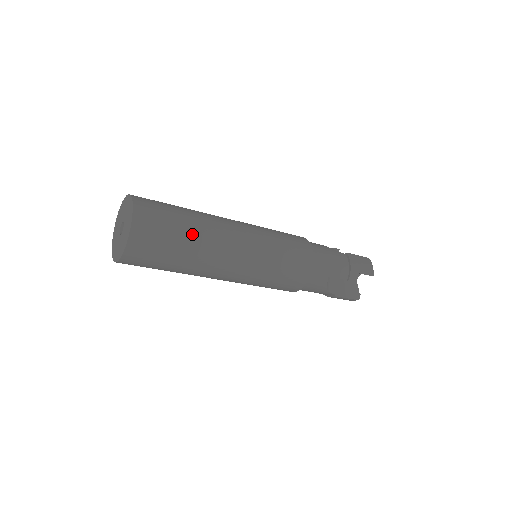
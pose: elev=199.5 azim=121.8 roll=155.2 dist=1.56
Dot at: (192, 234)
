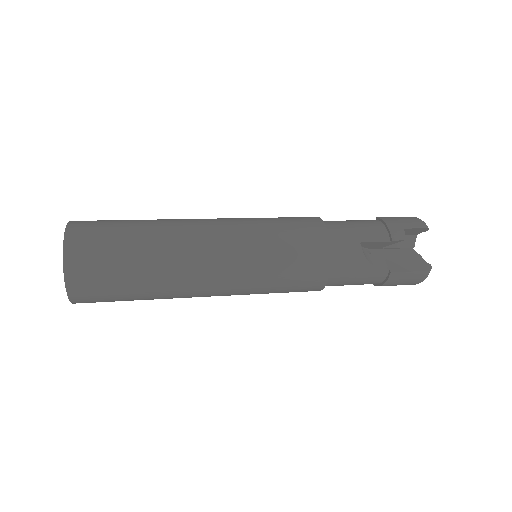
Dot at: (148, 299)
